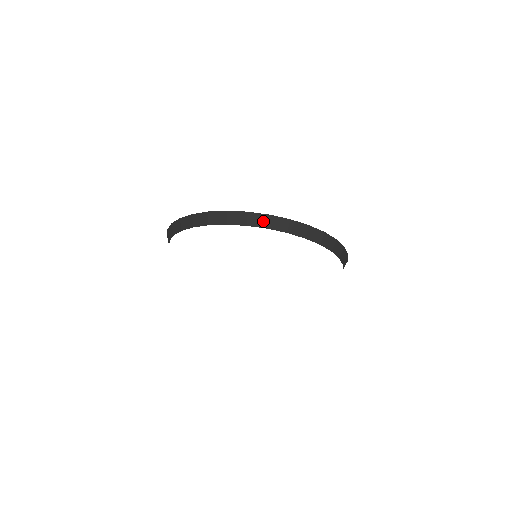
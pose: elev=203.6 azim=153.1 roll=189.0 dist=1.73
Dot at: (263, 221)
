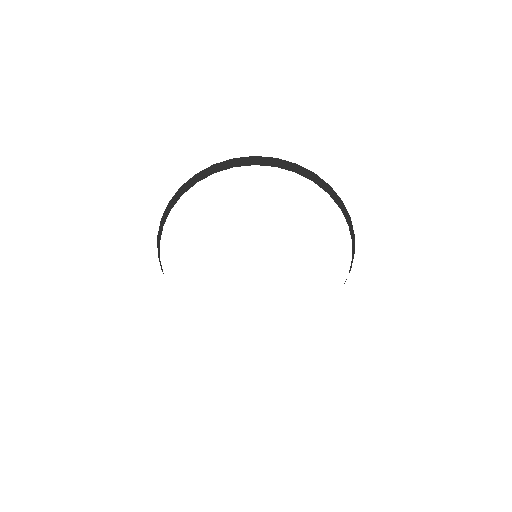
Dot at: (229, 164)
